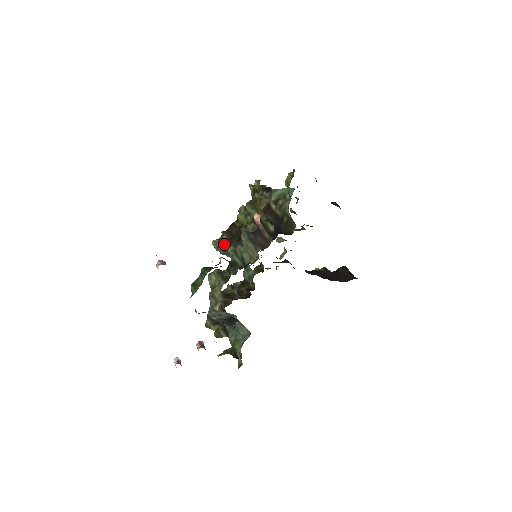
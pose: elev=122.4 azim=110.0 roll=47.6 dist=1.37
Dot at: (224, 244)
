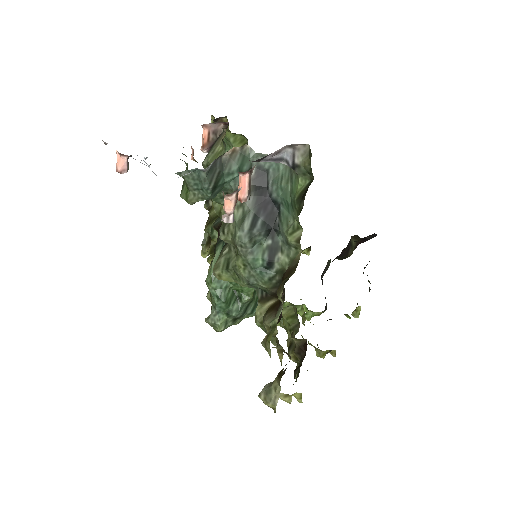
Dot at: occluded
